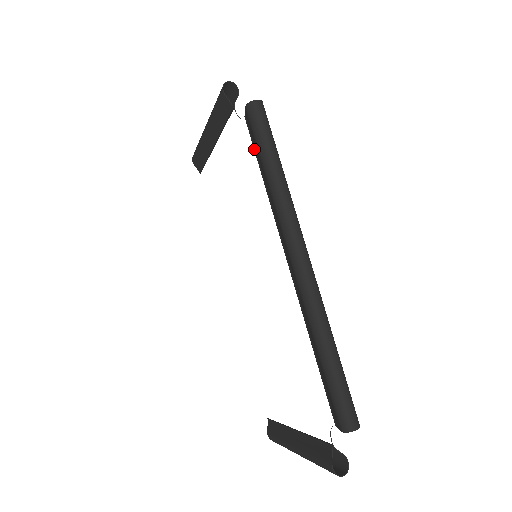
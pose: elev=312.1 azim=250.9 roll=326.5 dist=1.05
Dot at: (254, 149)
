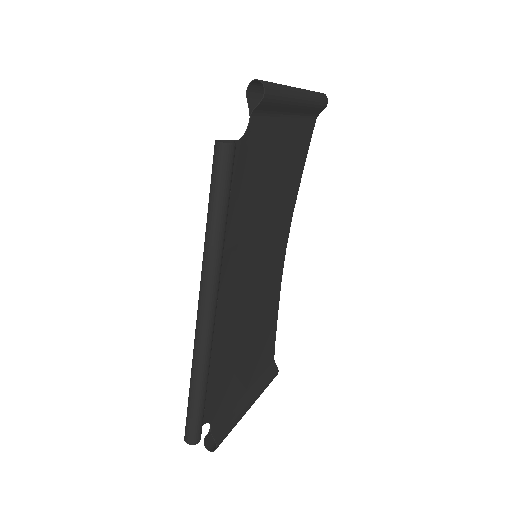
Dot at: occluded
